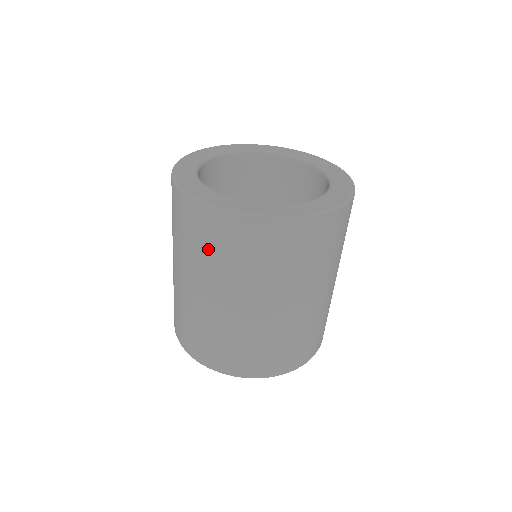
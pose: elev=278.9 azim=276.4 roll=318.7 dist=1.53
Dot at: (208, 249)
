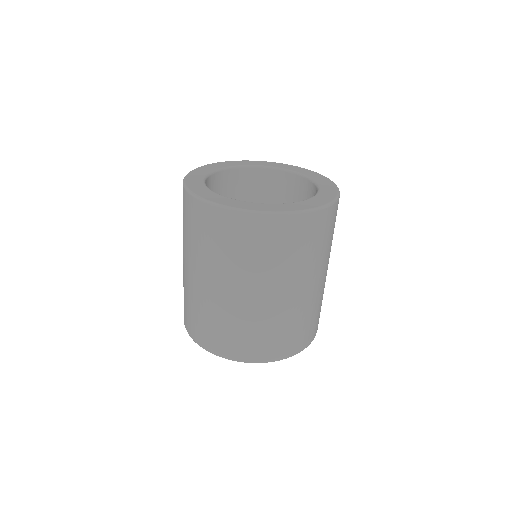
Dot at: (220, 245)
